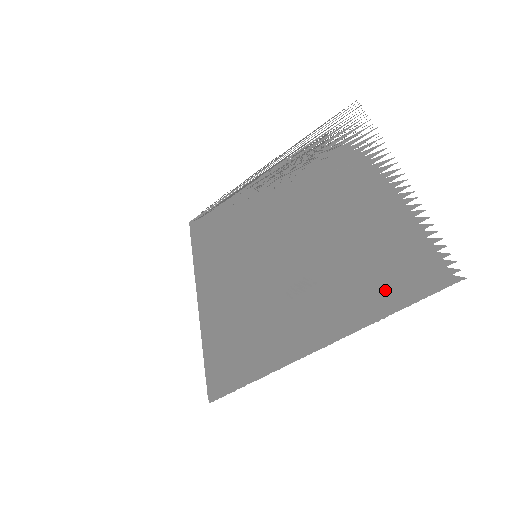
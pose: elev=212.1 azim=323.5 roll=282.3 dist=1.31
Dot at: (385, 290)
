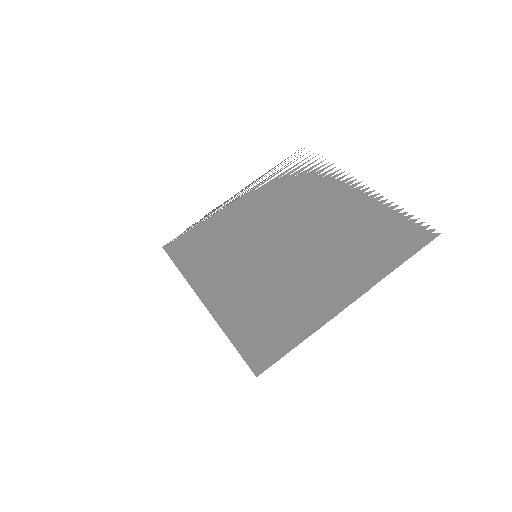
Dot at: (388, 251)
